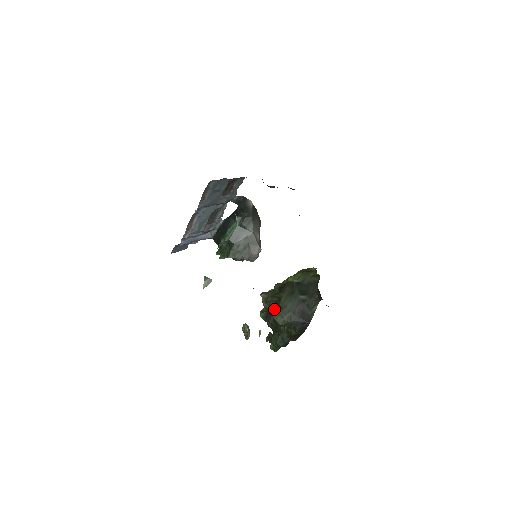
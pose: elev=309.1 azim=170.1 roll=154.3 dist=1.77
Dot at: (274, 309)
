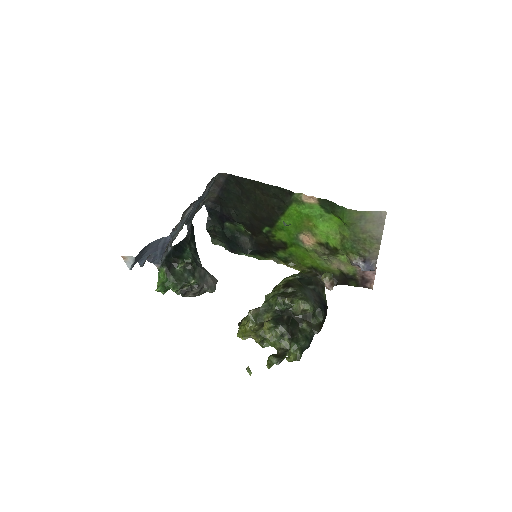
Dot at: (290, 305)
